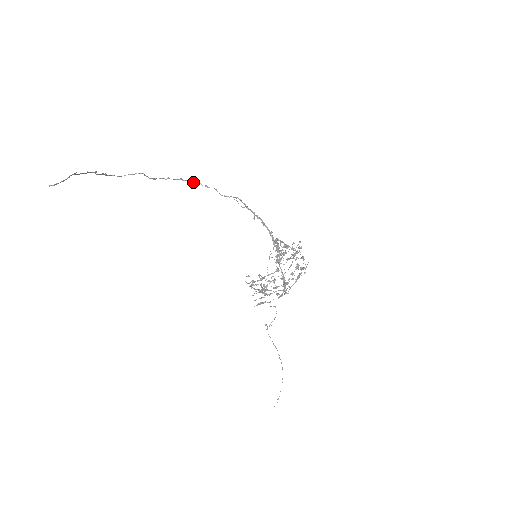
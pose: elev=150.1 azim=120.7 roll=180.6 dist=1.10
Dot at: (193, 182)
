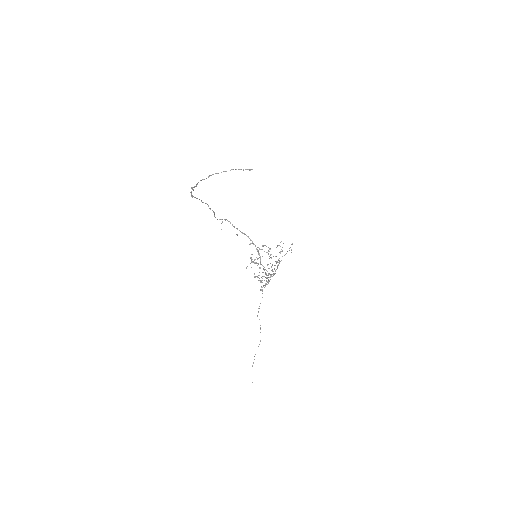
Dot at: (207, 204)
